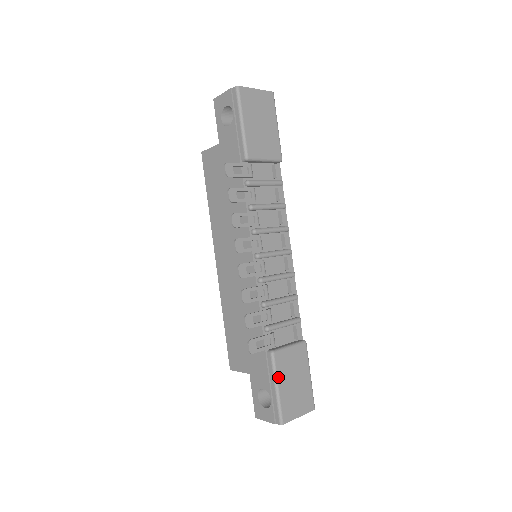
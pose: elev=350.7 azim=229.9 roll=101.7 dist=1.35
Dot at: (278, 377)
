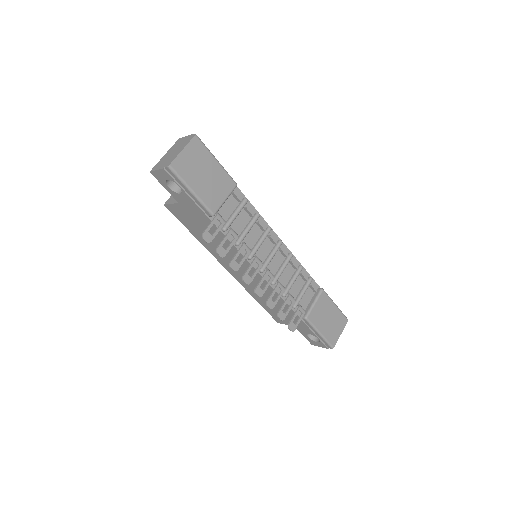
Dot at: (317, 328)
